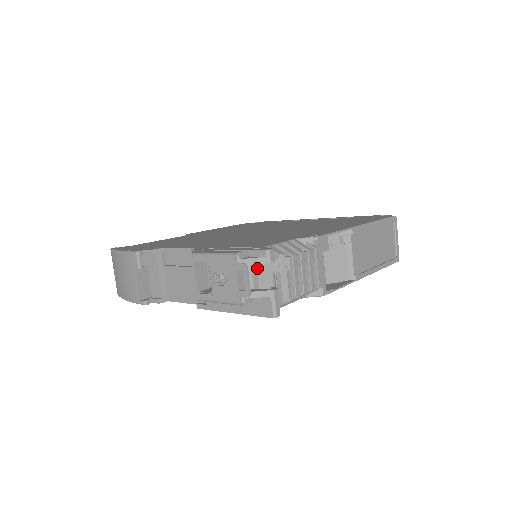
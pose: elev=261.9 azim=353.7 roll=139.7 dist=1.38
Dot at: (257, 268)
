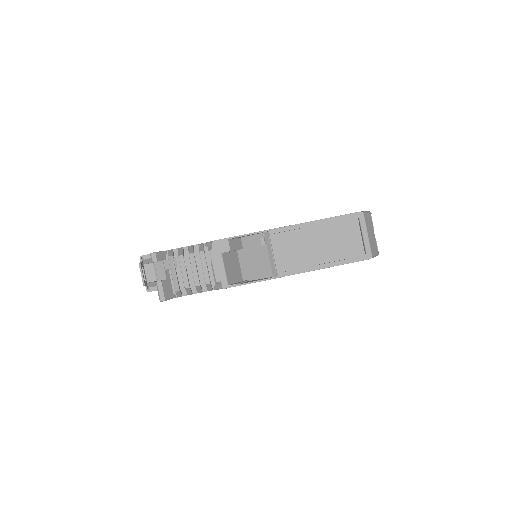
Dot at: (155, 266)
